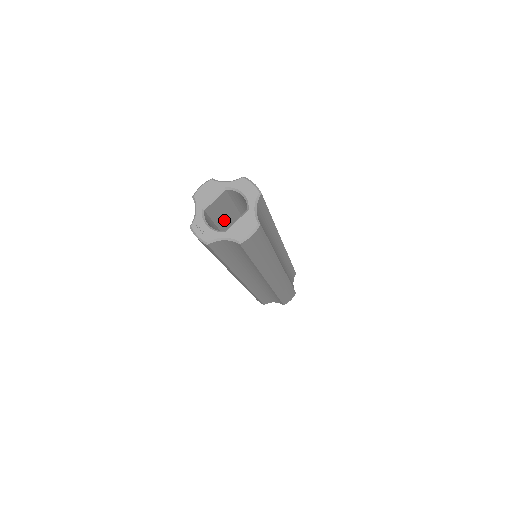
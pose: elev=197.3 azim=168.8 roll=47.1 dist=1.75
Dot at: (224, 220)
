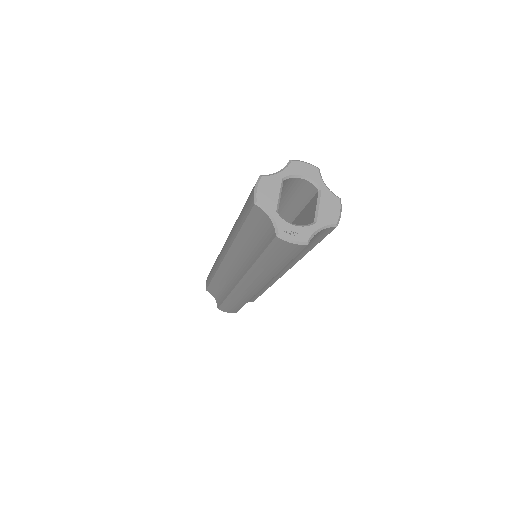
Dot at: occluded
